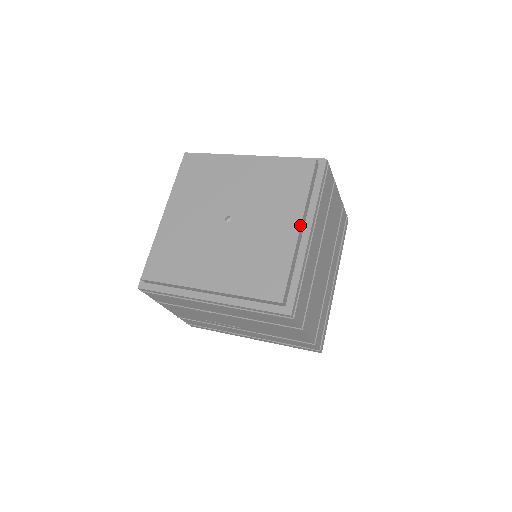
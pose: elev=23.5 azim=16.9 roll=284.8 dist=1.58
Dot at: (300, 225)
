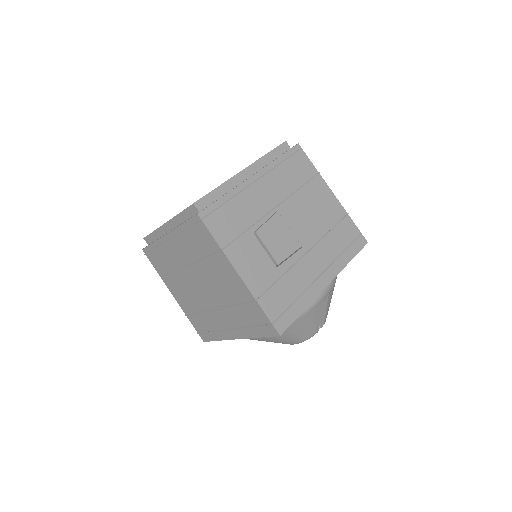
Dot at: occluded
